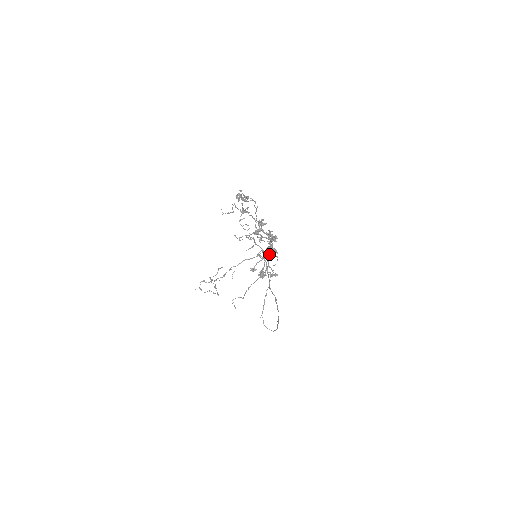
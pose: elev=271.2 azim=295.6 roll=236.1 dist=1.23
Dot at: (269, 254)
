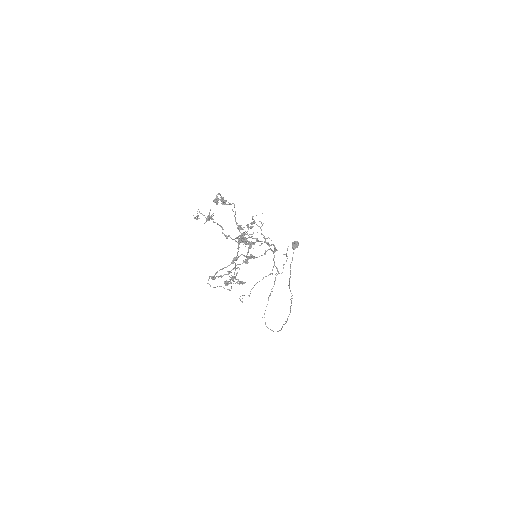
Dot at: occluded
